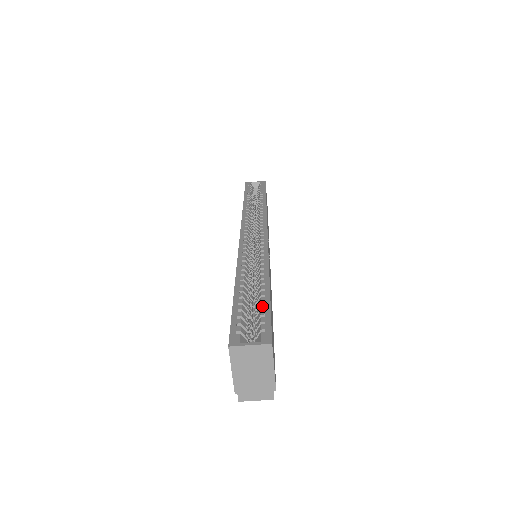
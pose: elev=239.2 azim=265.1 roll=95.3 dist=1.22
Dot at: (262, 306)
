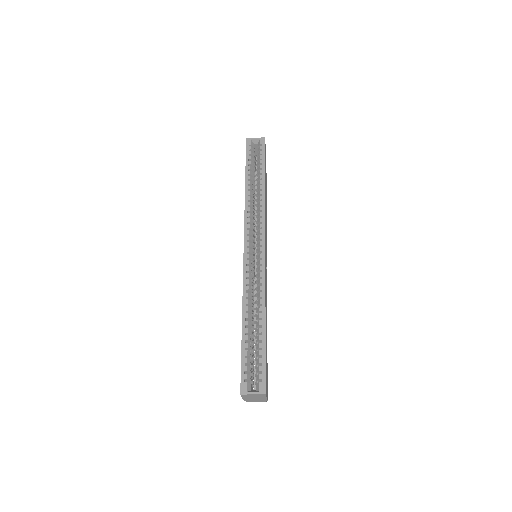
Dot at: (260, 354)
